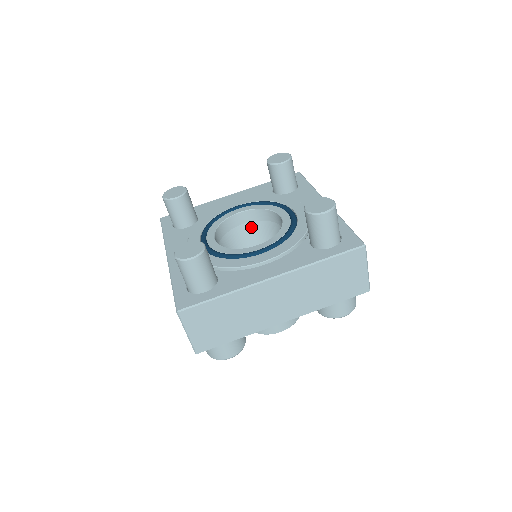
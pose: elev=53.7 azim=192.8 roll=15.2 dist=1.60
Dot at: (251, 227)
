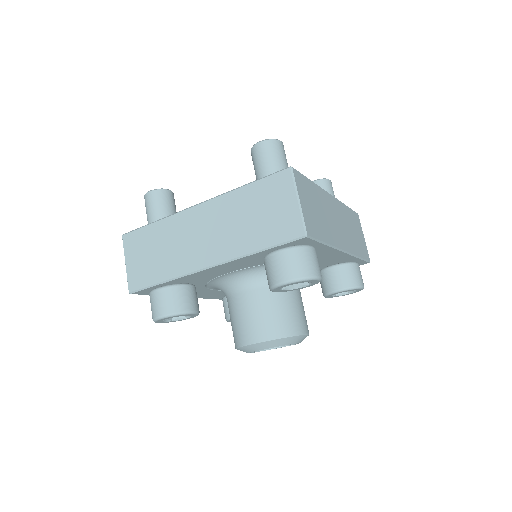
Dot at: occluded
